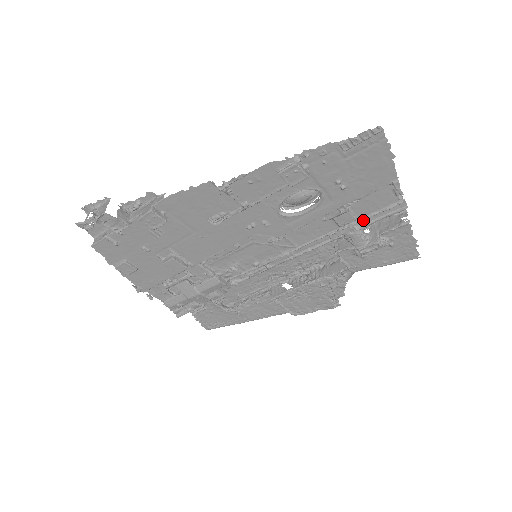
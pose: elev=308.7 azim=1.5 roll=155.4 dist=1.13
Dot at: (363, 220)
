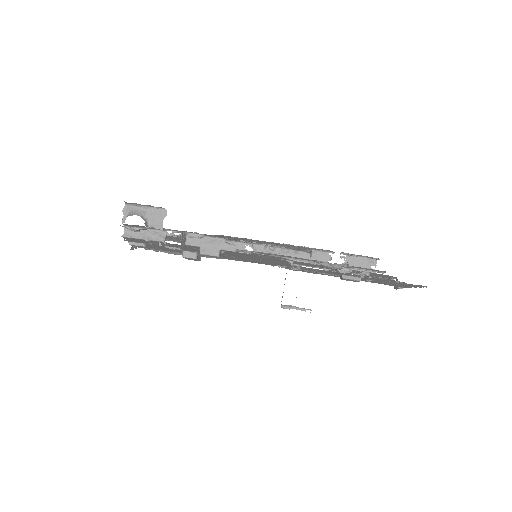
Dot at: occluded
